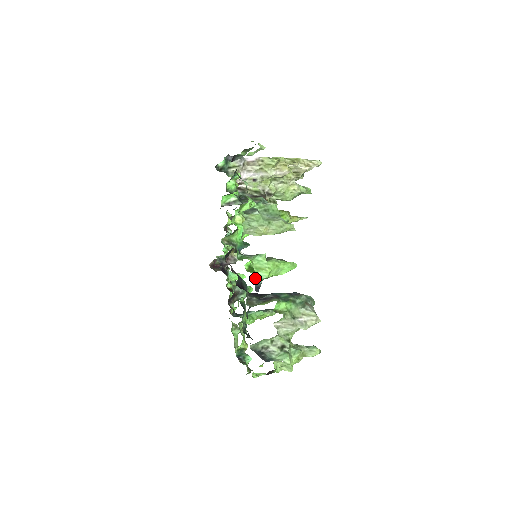
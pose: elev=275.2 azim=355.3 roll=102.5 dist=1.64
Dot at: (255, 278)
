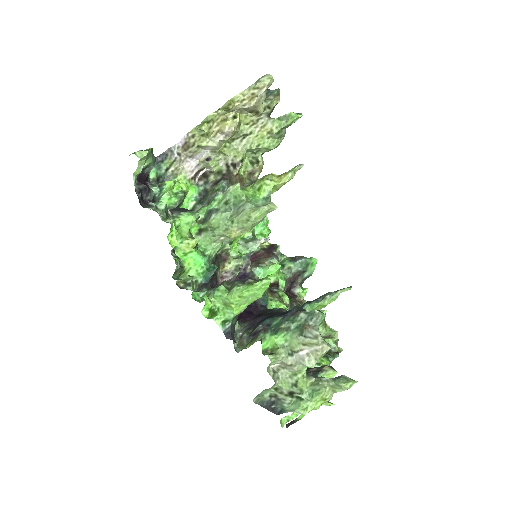
Dot at: (221, 322)
